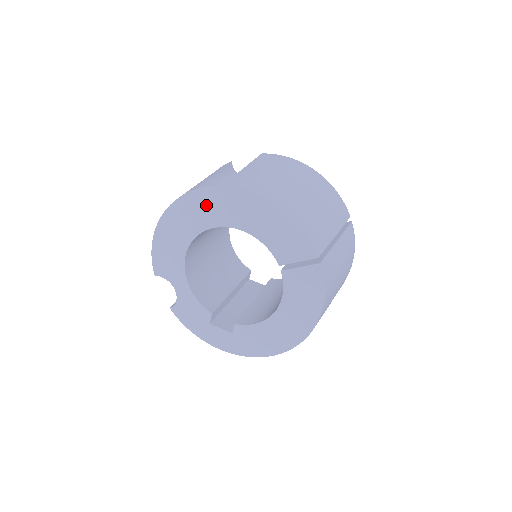
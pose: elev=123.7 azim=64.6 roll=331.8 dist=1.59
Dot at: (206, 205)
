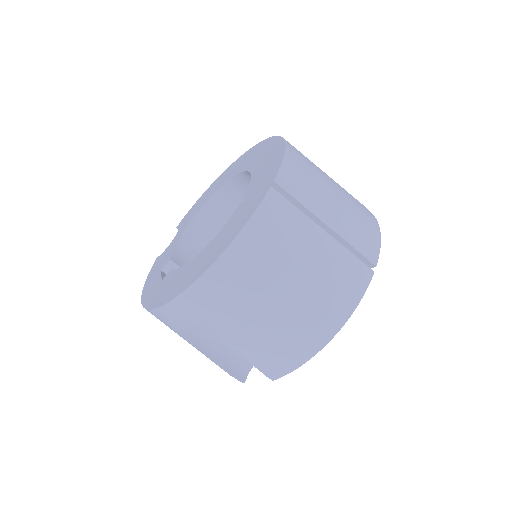
Dot at: (248, 157)
